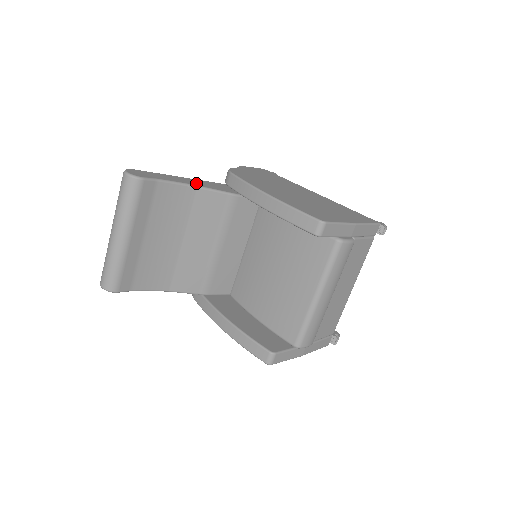
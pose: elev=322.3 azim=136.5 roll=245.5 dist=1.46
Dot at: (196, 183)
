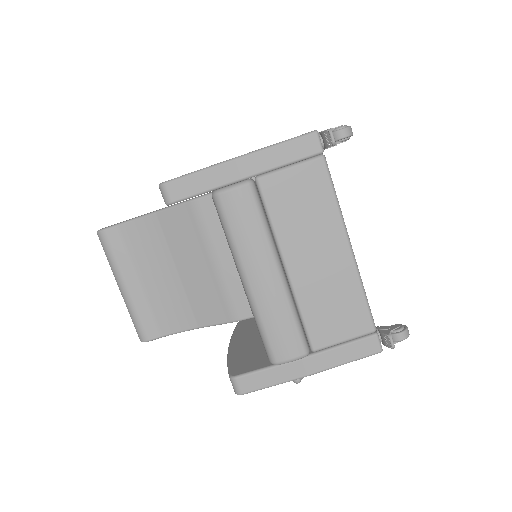
Dot at: occluded
